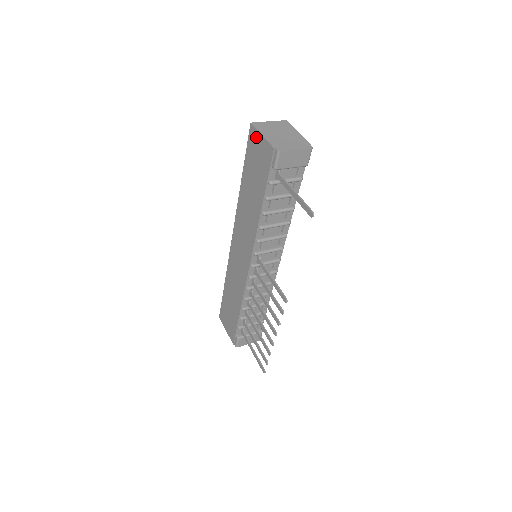
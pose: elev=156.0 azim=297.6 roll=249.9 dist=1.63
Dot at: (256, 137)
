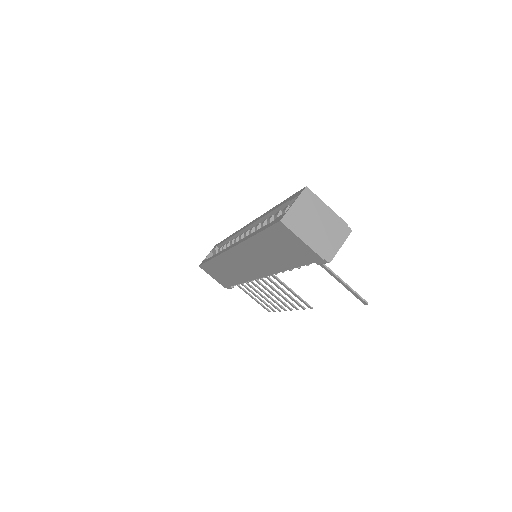
Dot at: (290, 235)
